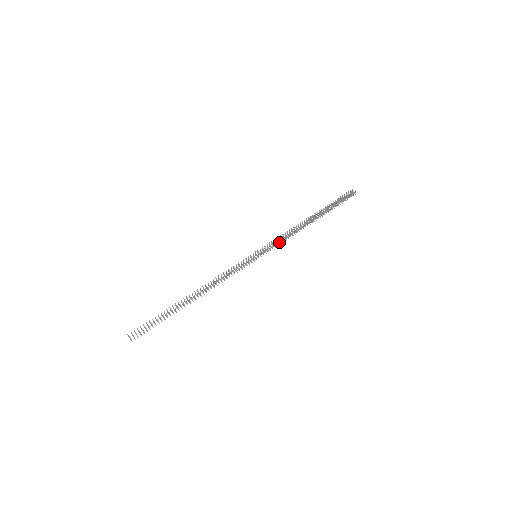
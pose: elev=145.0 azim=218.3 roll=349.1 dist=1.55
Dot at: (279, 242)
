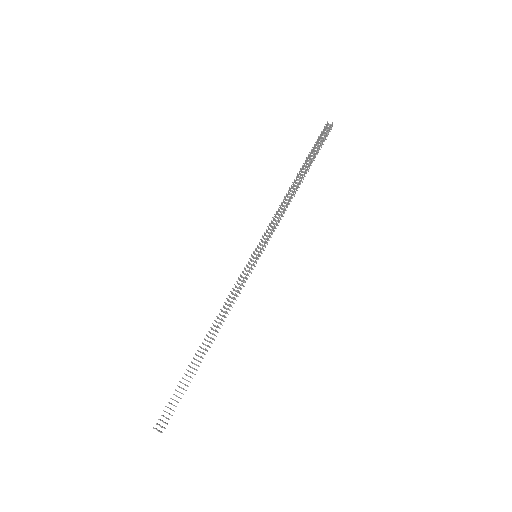
Dot at: (275, 227)
